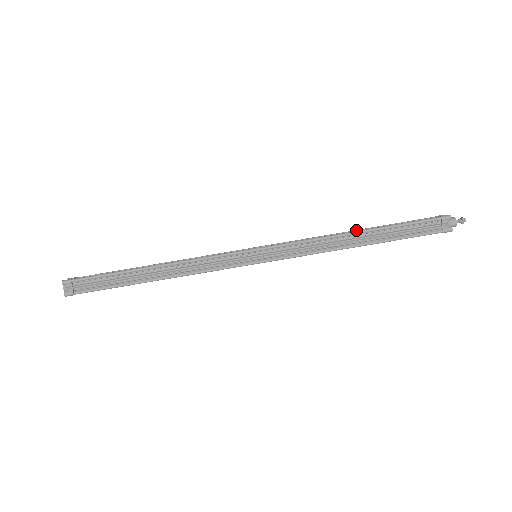
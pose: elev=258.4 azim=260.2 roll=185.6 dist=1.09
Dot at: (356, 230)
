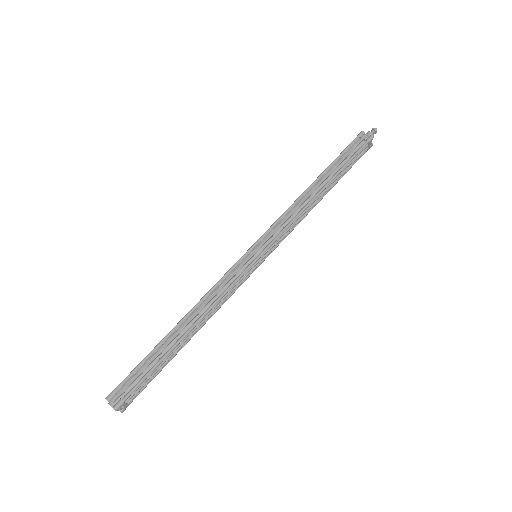
Dot at: occluded
